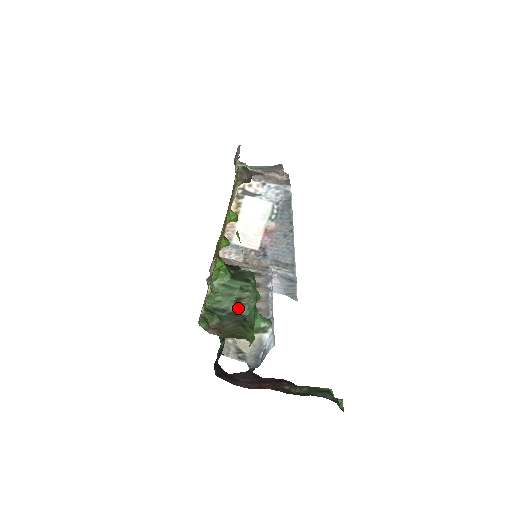
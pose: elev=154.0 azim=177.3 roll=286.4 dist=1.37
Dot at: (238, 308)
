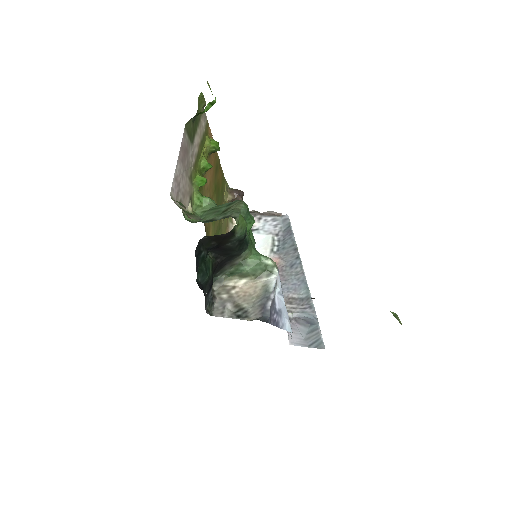
Dot at: (225, 215)
